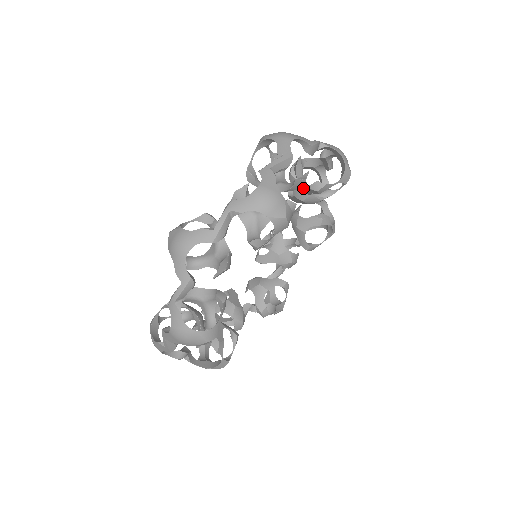
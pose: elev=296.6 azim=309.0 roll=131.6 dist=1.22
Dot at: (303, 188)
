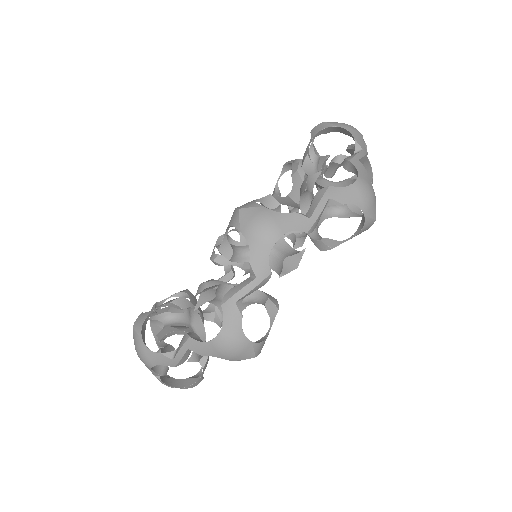
Dot at: occluded
